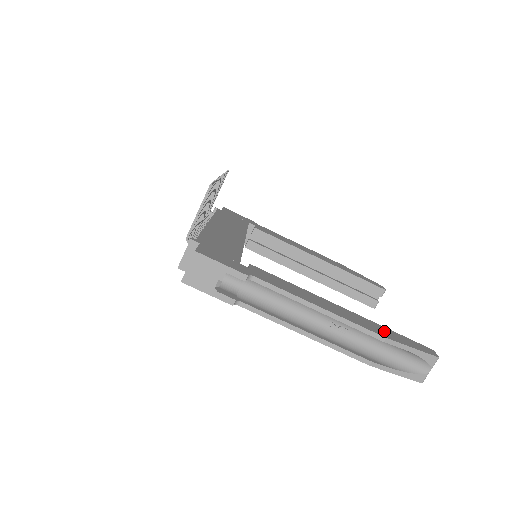
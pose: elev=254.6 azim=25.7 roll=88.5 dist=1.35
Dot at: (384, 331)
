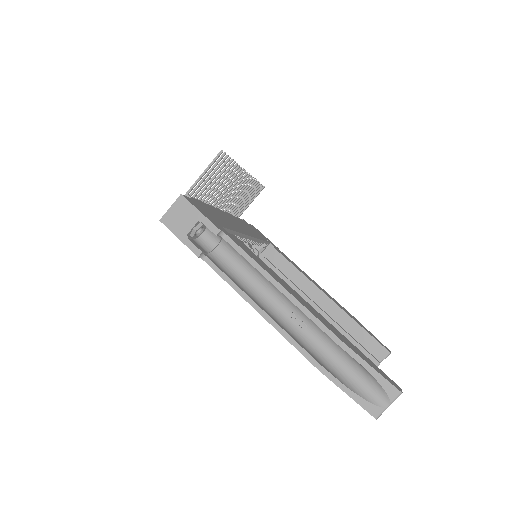
Dot at: (346, 341)
